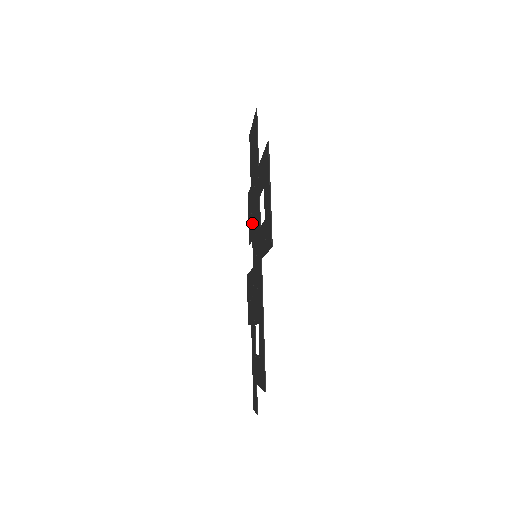
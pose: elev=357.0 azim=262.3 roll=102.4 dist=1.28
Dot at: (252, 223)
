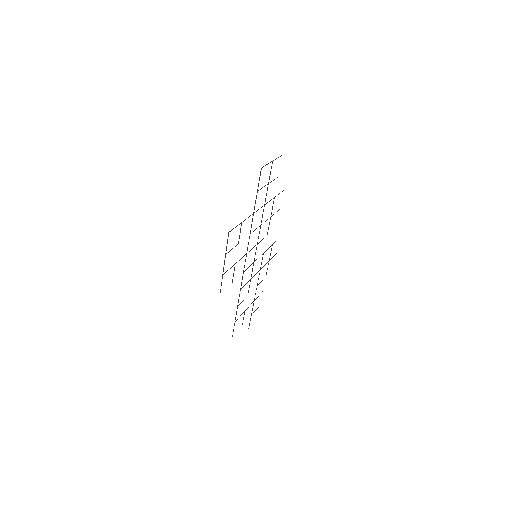
Dot at: occluded
